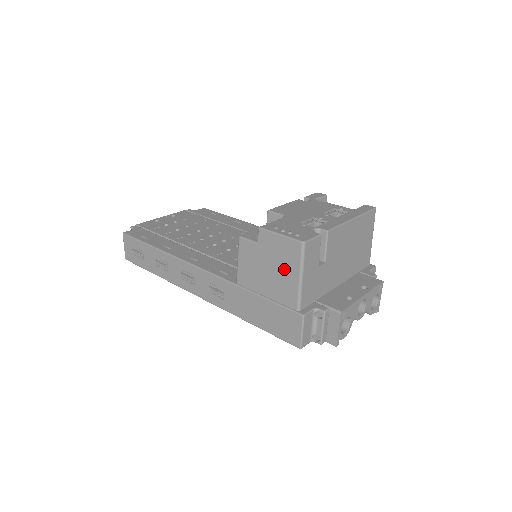
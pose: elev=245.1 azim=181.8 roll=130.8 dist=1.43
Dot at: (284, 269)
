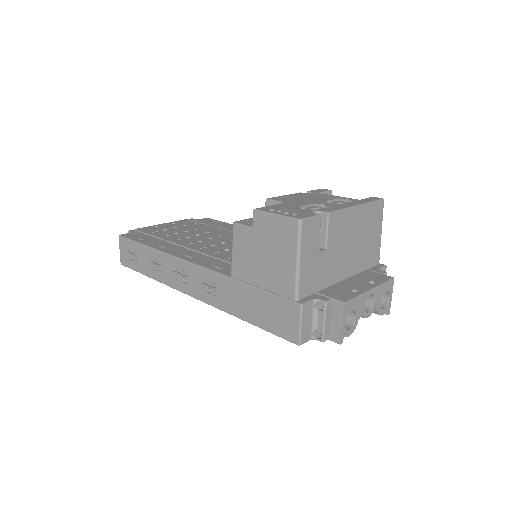
Dot at: (280, 253)
